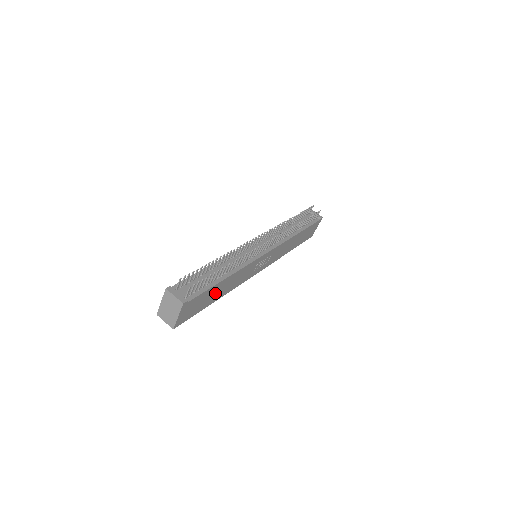
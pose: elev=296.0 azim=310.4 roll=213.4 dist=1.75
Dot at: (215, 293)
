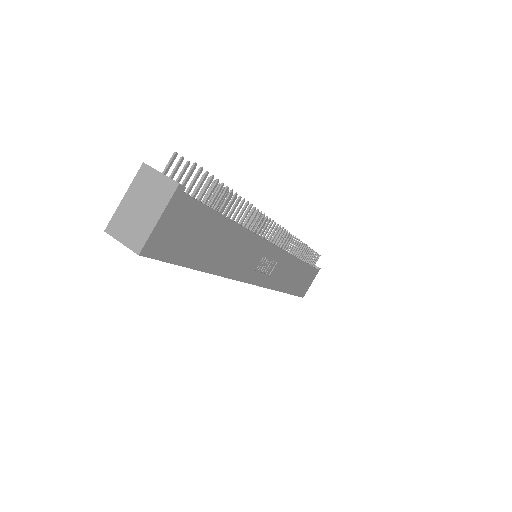
Dot at: (213, 244)
